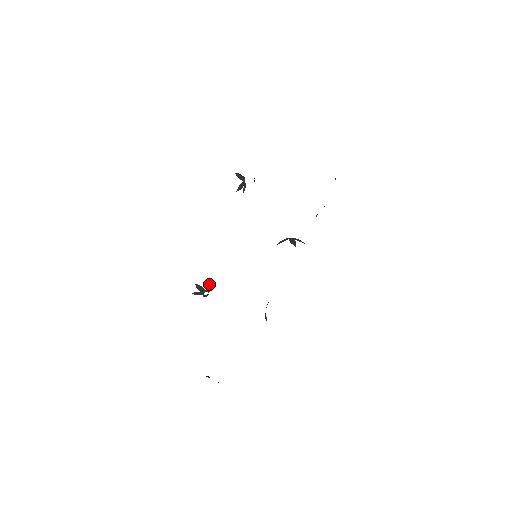
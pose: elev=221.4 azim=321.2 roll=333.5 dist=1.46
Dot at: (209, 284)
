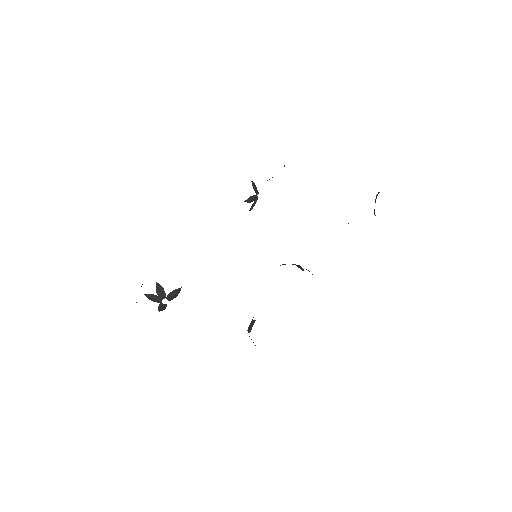
Dot at: occluded
